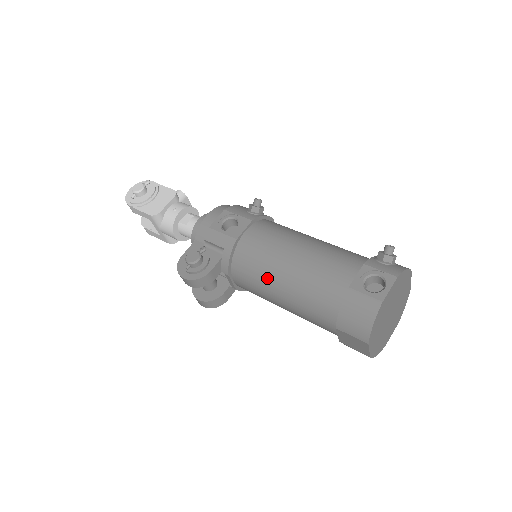
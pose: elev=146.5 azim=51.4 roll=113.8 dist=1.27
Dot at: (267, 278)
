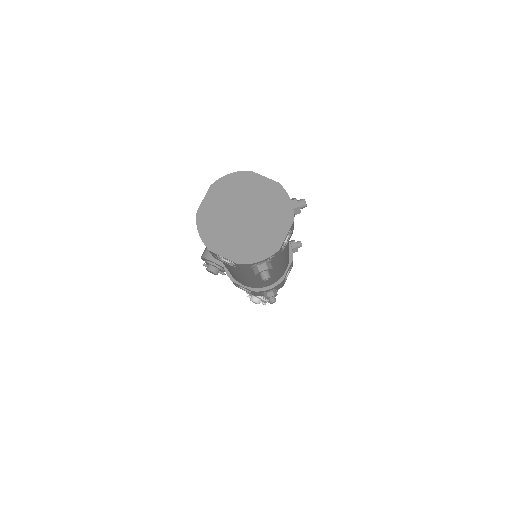
Dot at: occluded
